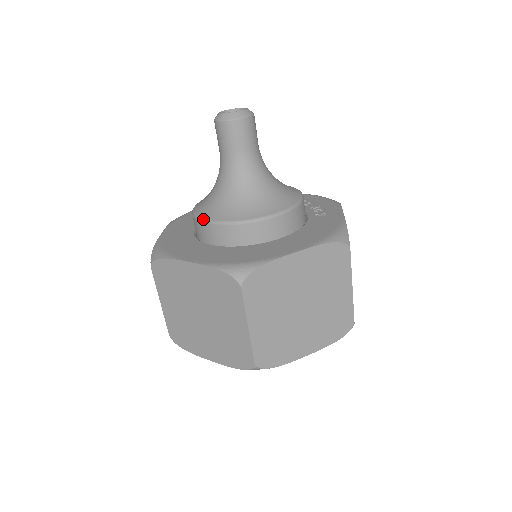
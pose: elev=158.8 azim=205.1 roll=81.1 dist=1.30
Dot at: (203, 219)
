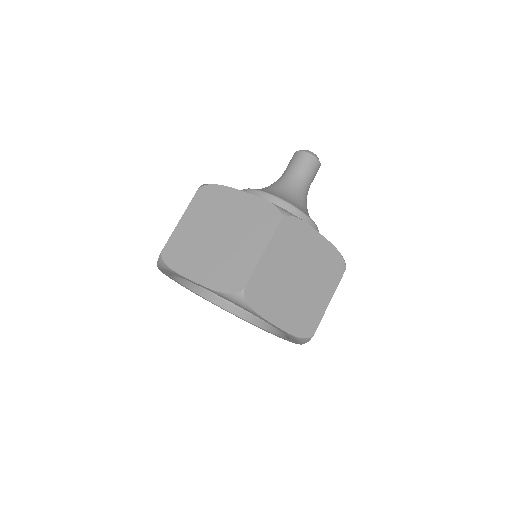
Dot at: occluded
